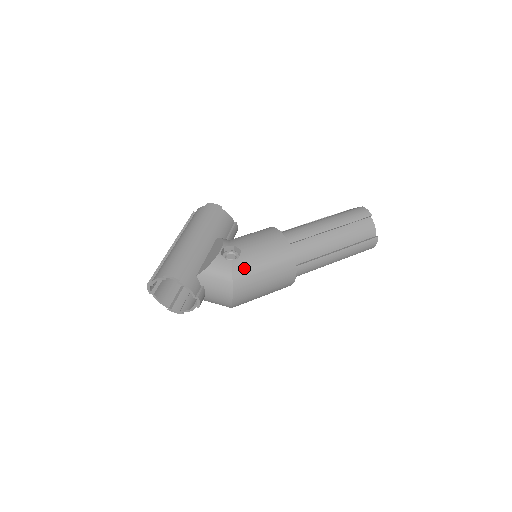
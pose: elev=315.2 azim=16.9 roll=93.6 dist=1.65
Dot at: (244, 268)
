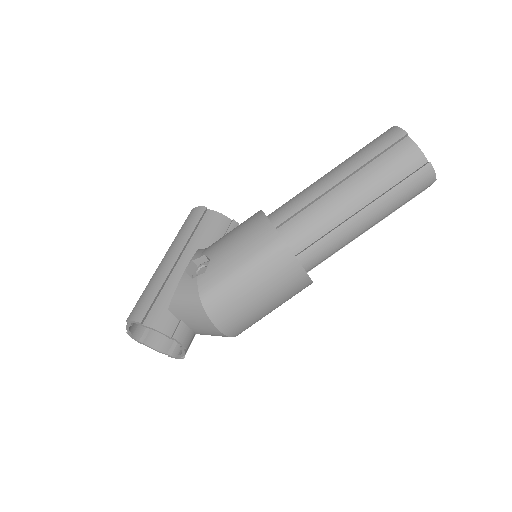
Dot at: (214, 282)
